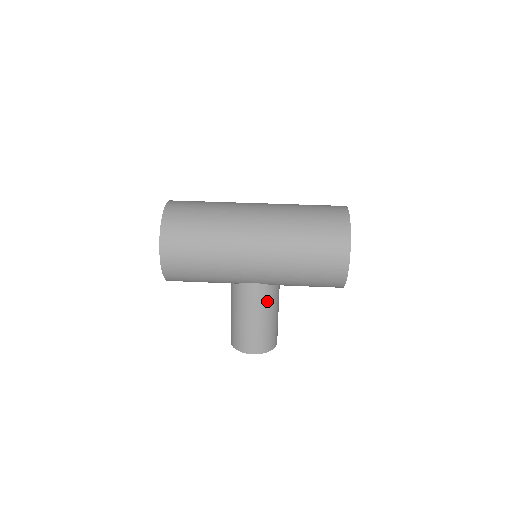
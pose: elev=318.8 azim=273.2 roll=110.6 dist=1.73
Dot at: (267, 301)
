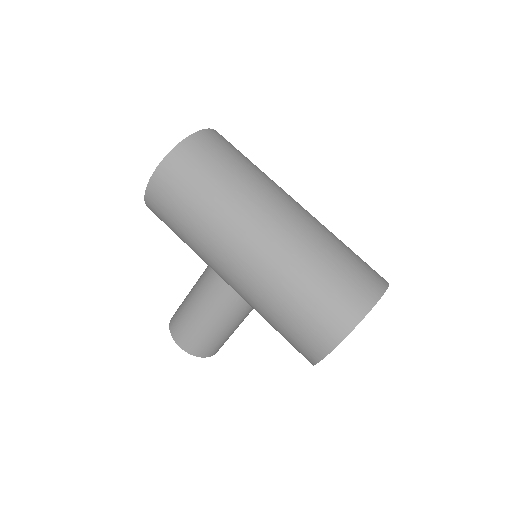
Dot at: (228, 310)
